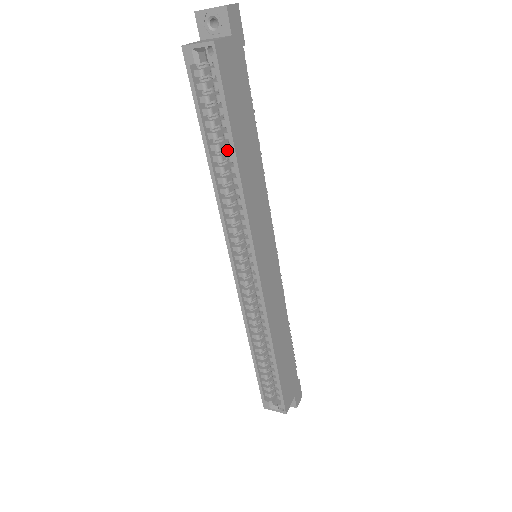
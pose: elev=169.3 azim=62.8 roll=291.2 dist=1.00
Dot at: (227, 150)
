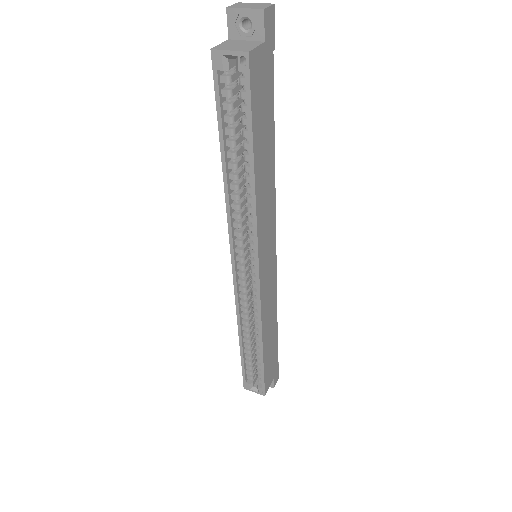
Dot at: (245, 160)
